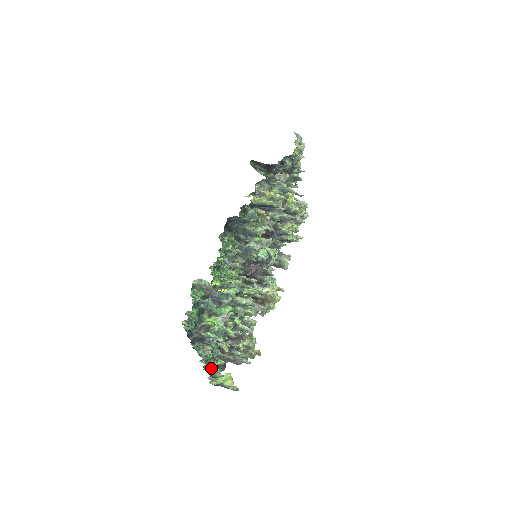
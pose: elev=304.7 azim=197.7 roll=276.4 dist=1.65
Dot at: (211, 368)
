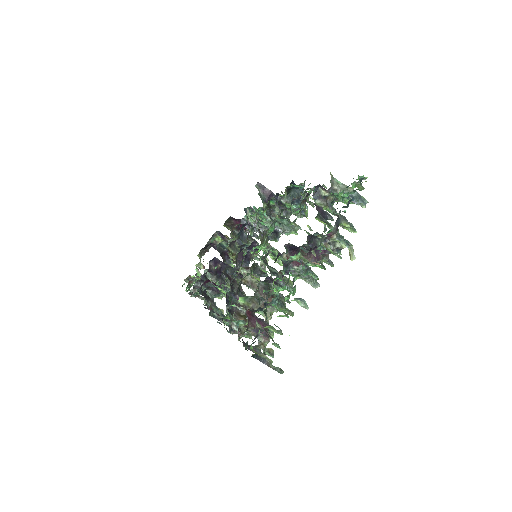
Dot at: occluded
